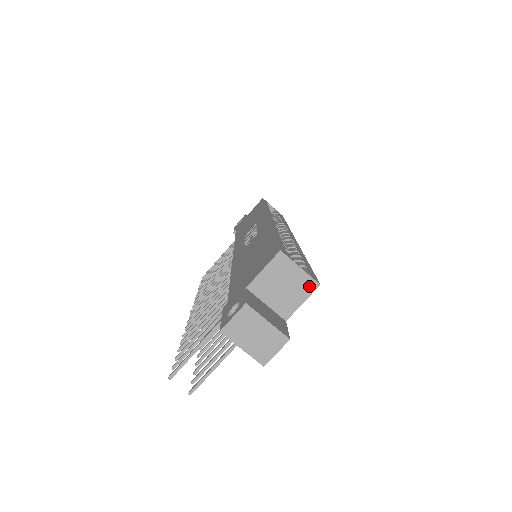
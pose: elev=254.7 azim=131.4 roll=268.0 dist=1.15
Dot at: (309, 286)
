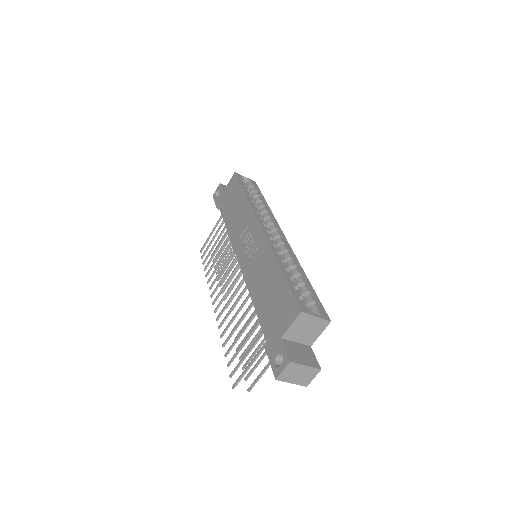
Dot at: (324, 324)
